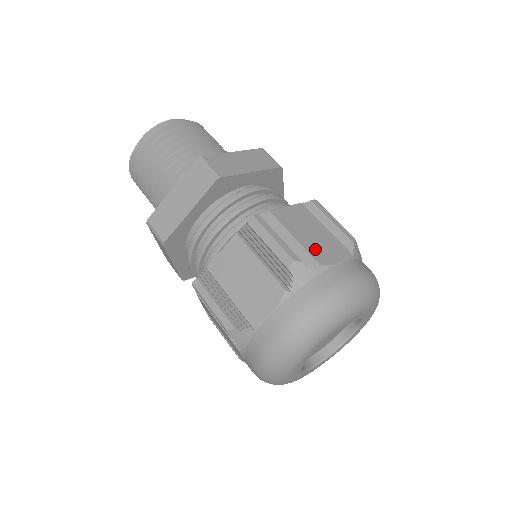
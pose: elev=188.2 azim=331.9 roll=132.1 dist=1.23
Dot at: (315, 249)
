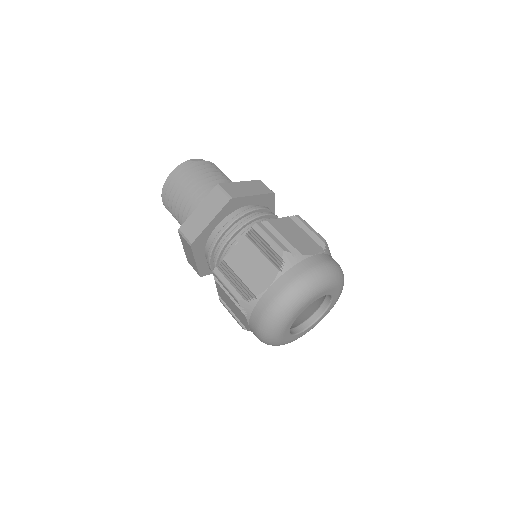
Dot at: occluded
